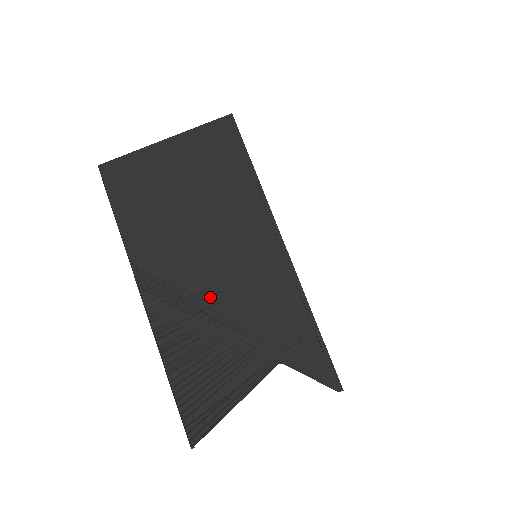
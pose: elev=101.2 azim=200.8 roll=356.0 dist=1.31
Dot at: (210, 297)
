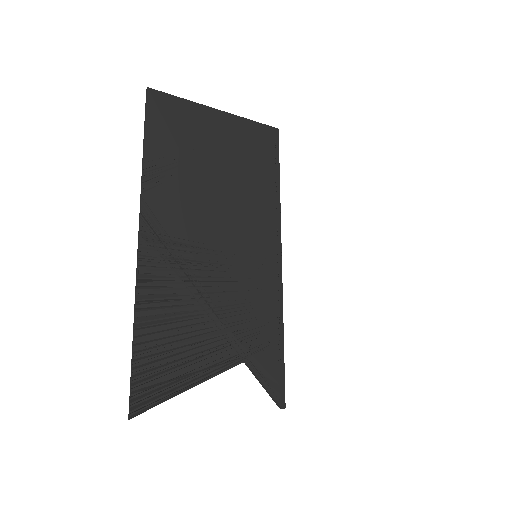
Dot at: (206, 271)
